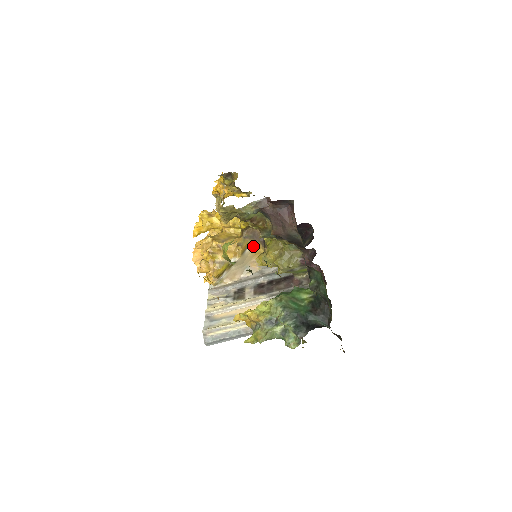
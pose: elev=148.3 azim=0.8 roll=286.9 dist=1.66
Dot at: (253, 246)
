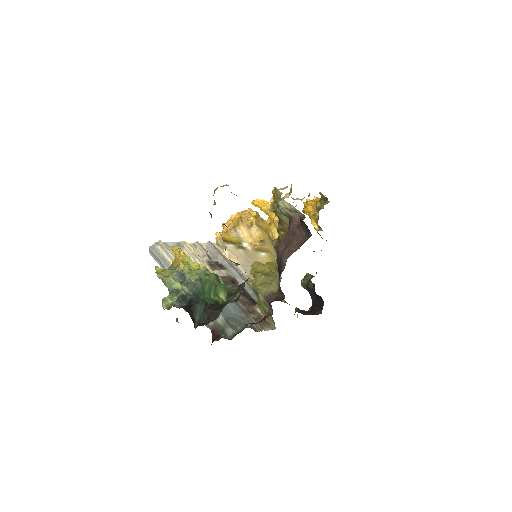
Dot at: (270, 258)
